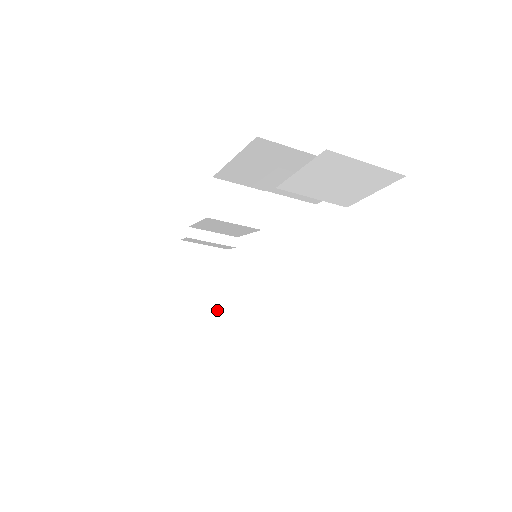
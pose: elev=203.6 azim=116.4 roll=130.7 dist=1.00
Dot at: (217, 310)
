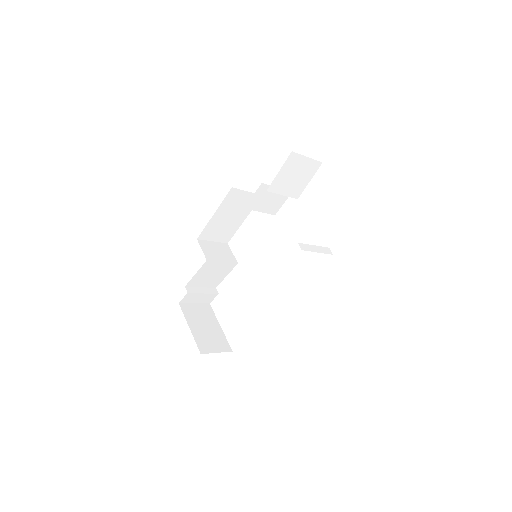
Dot at: (225, 341)
